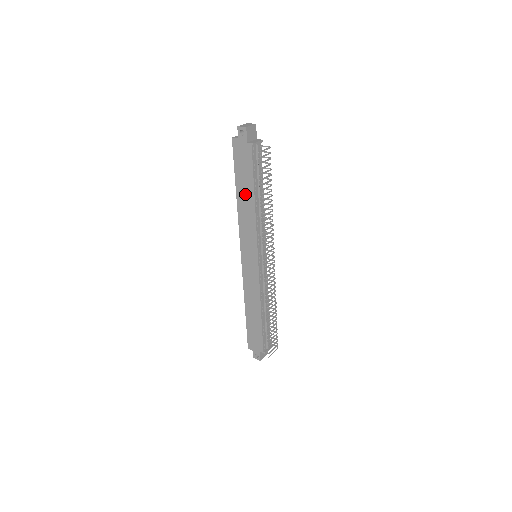
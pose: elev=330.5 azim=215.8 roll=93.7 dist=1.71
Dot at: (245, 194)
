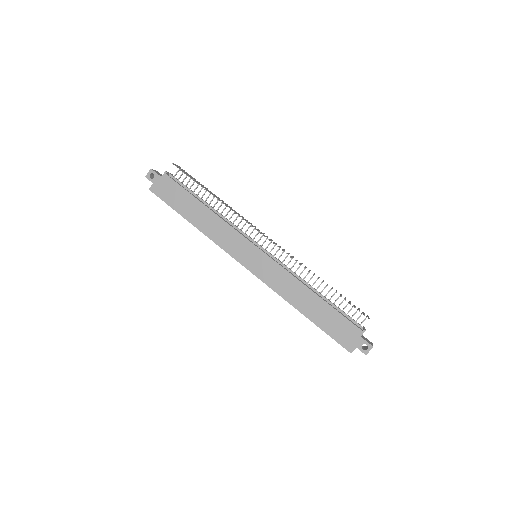
Dot at: (196, 213)
